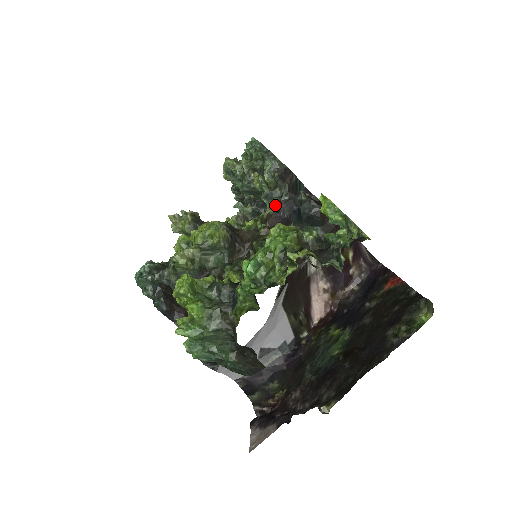
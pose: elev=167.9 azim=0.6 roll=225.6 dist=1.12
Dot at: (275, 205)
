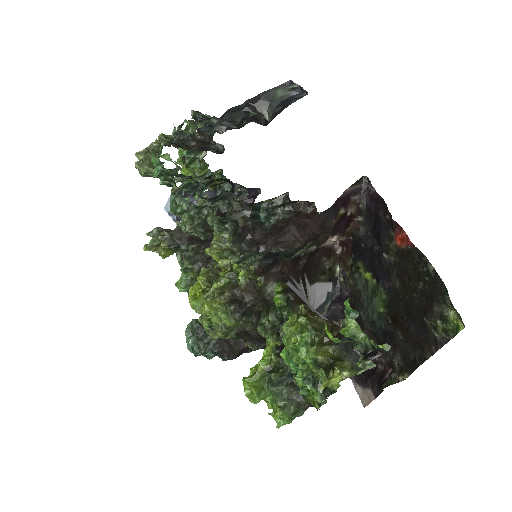
Dot at: (254, 262)
